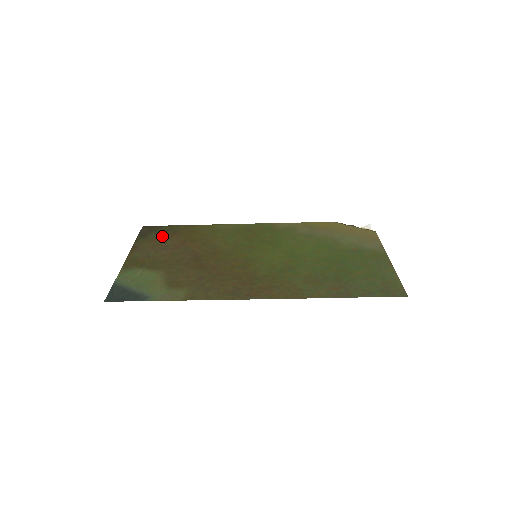
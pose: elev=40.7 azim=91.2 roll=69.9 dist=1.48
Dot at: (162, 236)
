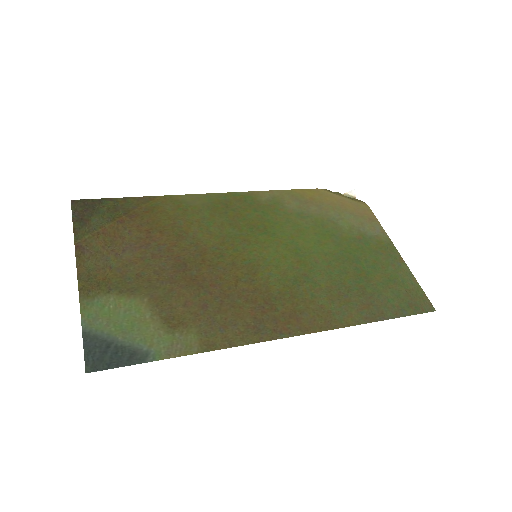
Dot at: (111, 222)
